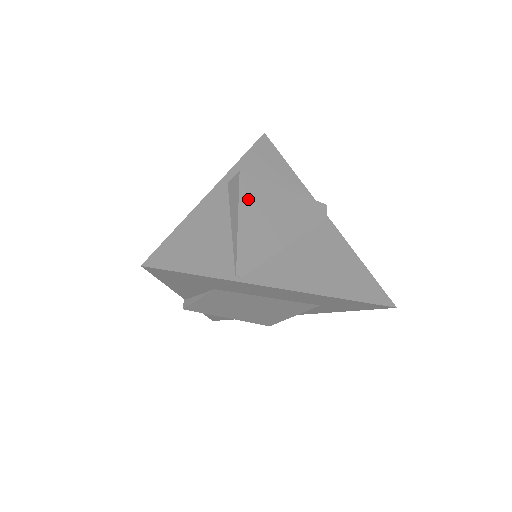
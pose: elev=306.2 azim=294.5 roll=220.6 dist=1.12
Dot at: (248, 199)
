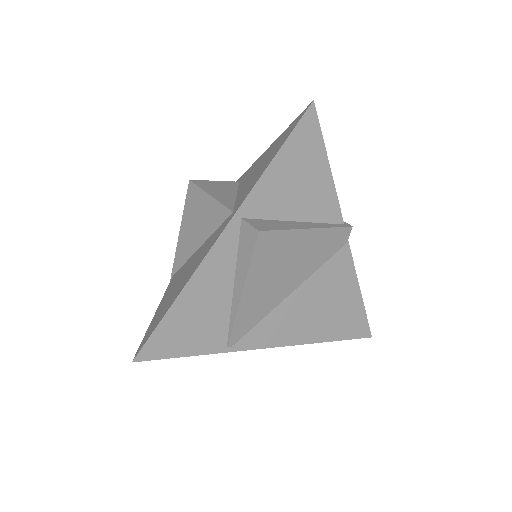
Dot at: (260, 263)
